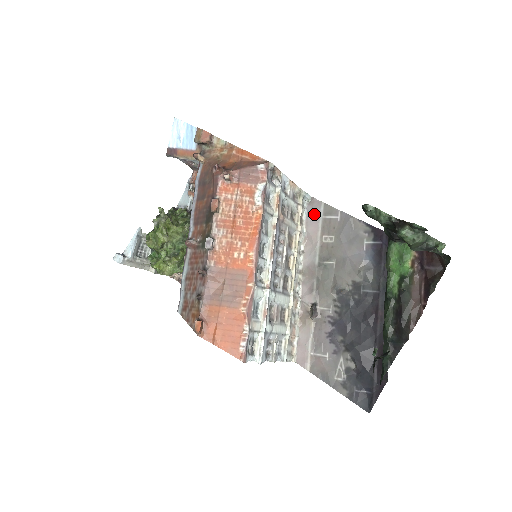
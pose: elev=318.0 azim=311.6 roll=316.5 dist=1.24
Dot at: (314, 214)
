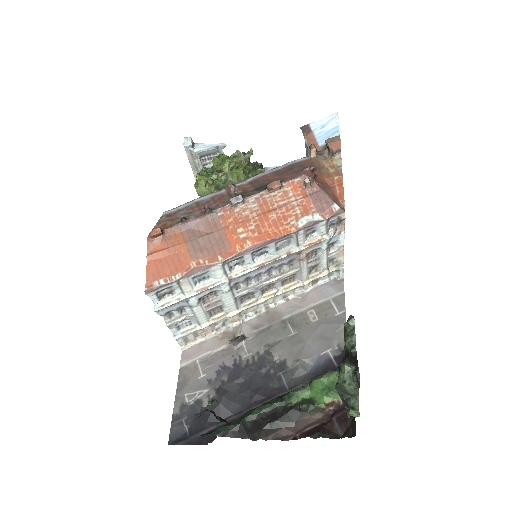
Dot at: (329, 290)
